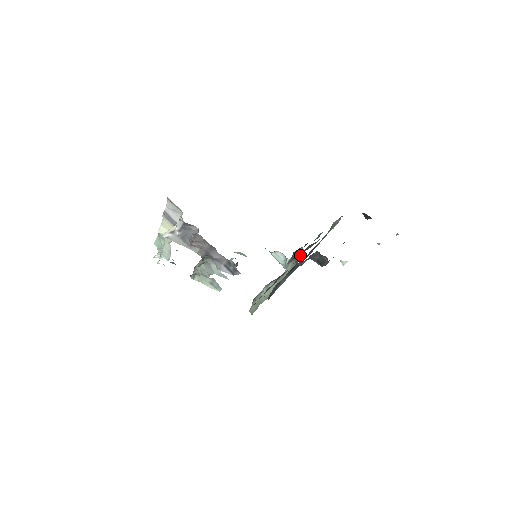
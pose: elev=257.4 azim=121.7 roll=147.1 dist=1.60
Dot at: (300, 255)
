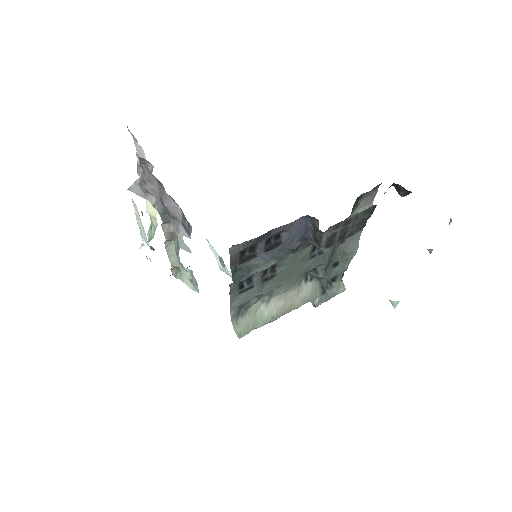
Dot at: (311, 256)
